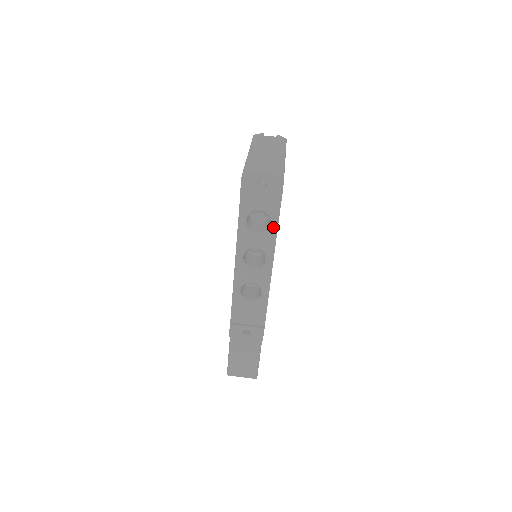
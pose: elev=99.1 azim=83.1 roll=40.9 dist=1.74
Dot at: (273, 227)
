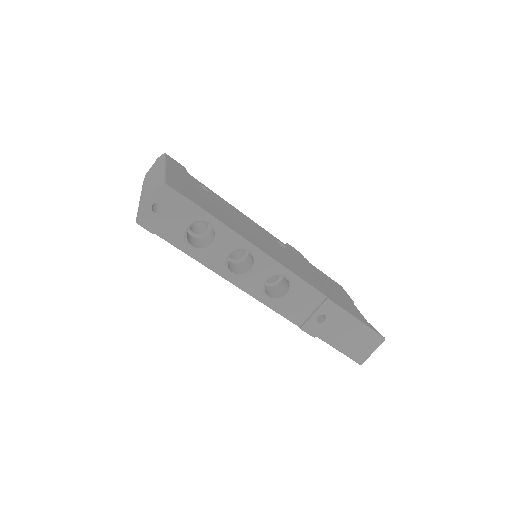
Dot at: (214, 224)
